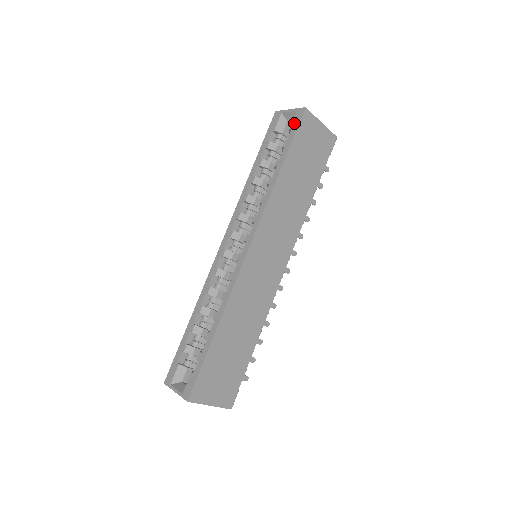
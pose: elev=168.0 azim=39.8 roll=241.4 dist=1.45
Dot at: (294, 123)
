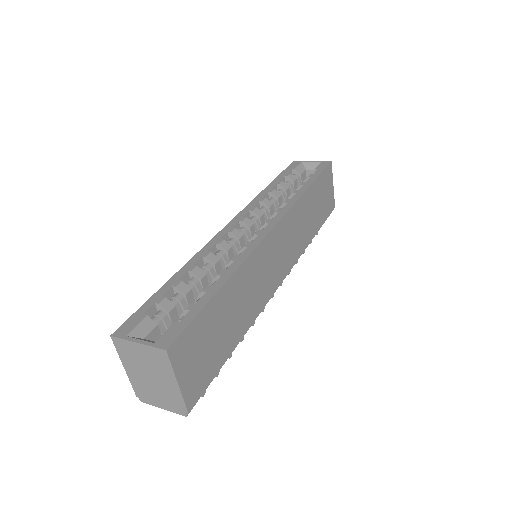
Dot at: (320, 167)
